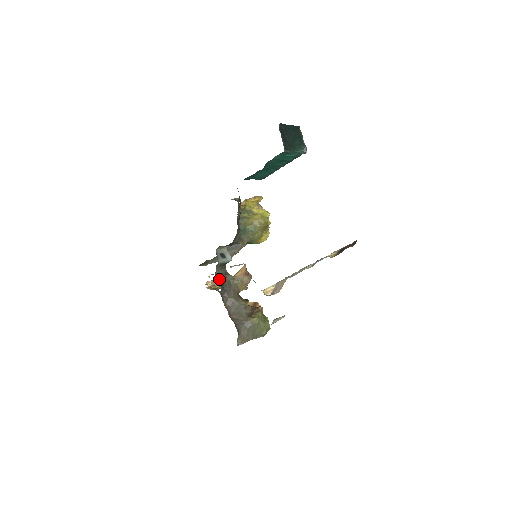
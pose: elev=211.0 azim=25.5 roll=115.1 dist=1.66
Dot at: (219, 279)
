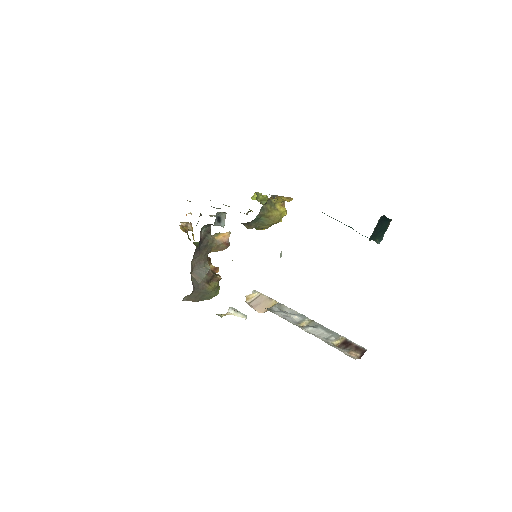
Dot at: (201, 236)
